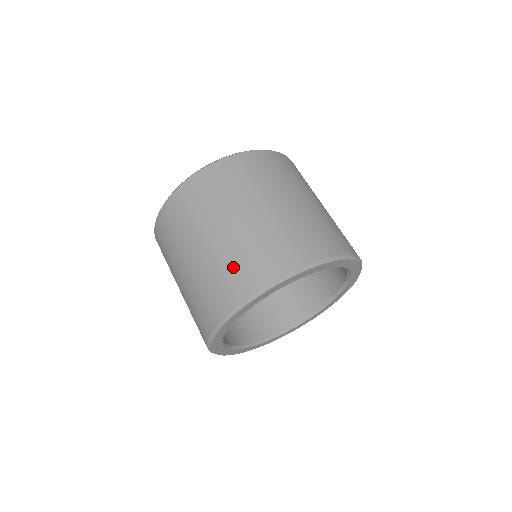
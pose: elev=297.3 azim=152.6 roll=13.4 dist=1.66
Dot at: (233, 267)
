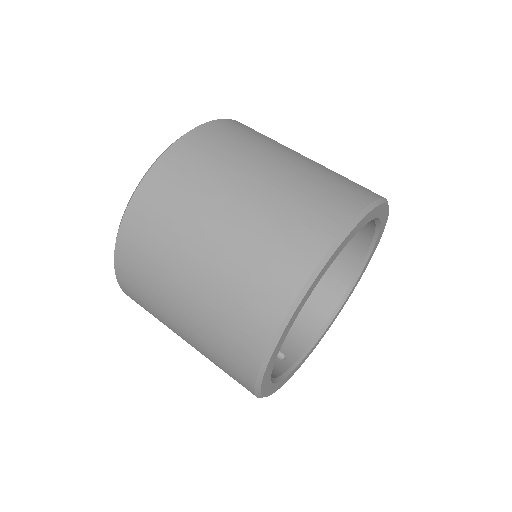
Dot at: (220, 346)
